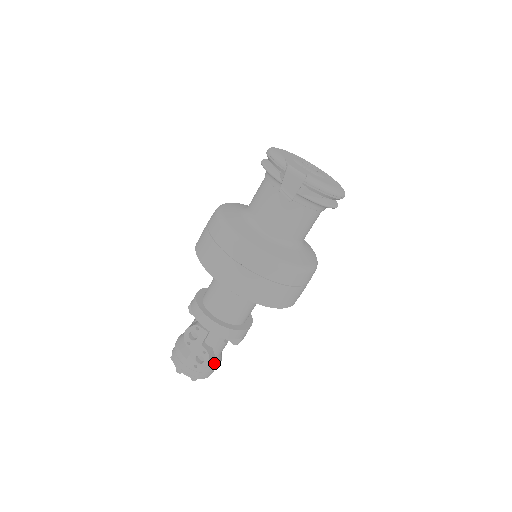
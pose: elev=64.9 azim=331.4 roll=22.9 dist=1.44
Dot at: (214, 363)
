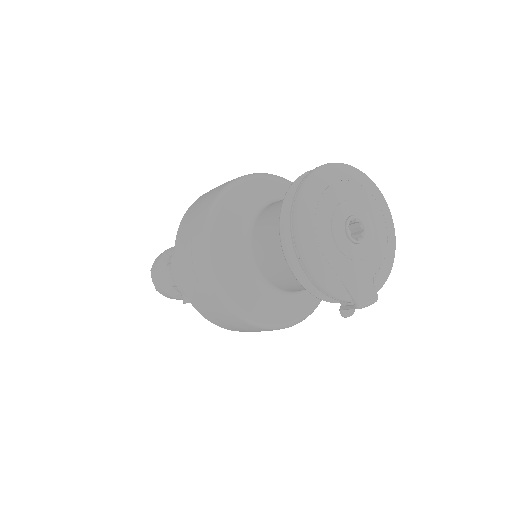
Dot at: occluded
